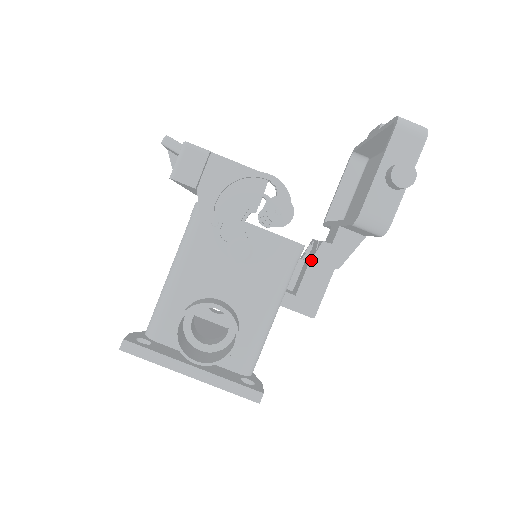
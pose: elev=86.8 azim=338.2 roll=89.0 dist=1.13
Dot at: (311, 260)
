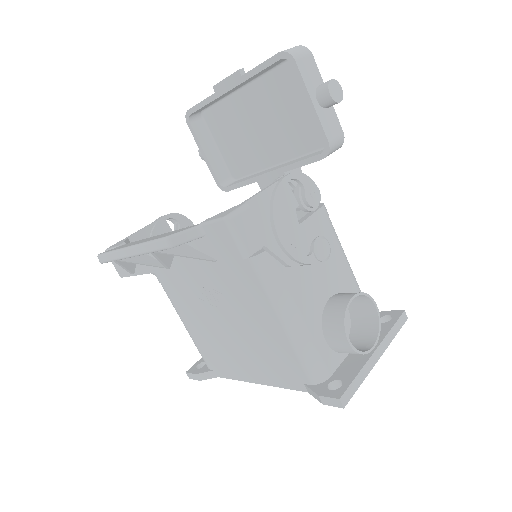
Dot at: occluded
